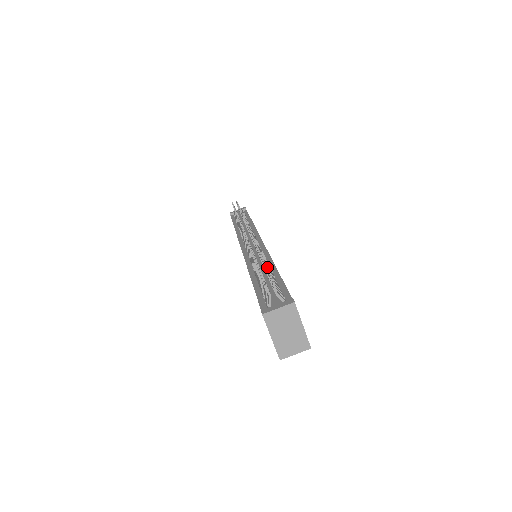
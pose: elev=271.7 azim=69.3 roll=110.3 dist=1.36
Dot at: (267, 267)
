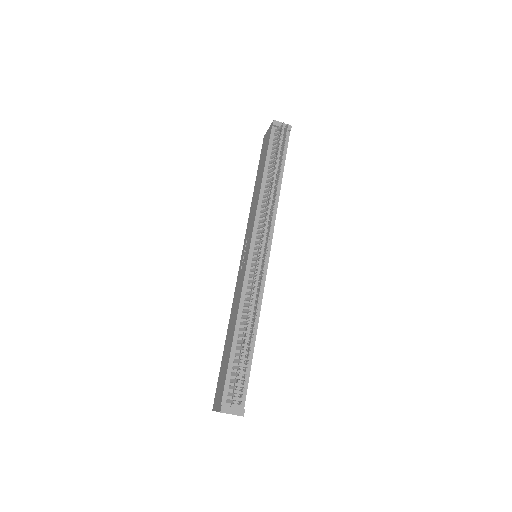
Dot at: occluded
